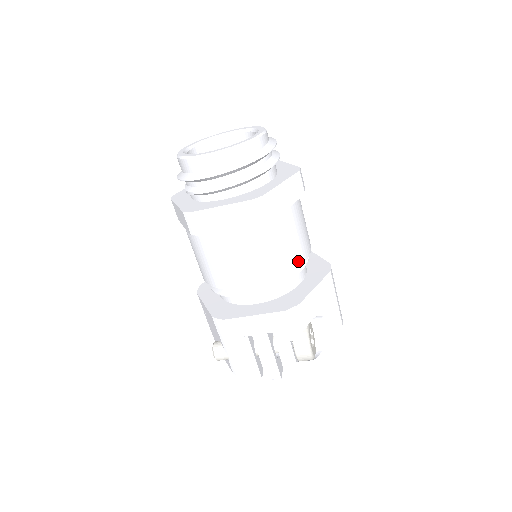
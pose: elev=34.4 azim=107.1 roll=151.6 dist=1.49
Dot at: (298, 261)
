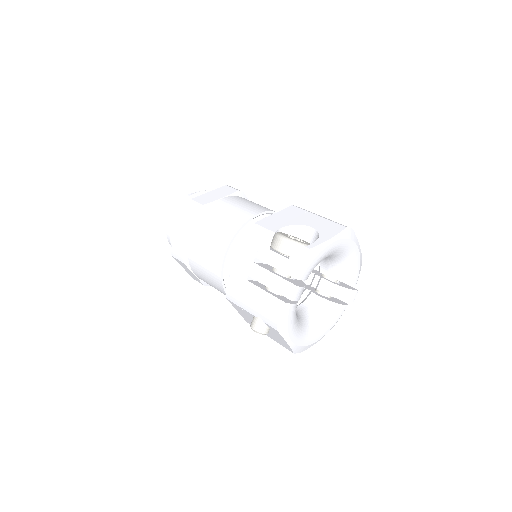
Dot at: (251, 214)
